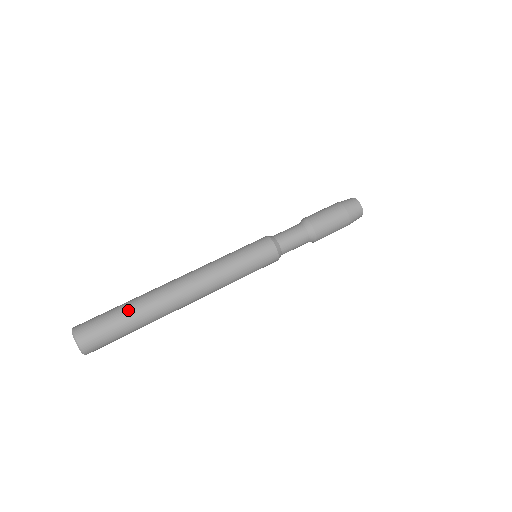
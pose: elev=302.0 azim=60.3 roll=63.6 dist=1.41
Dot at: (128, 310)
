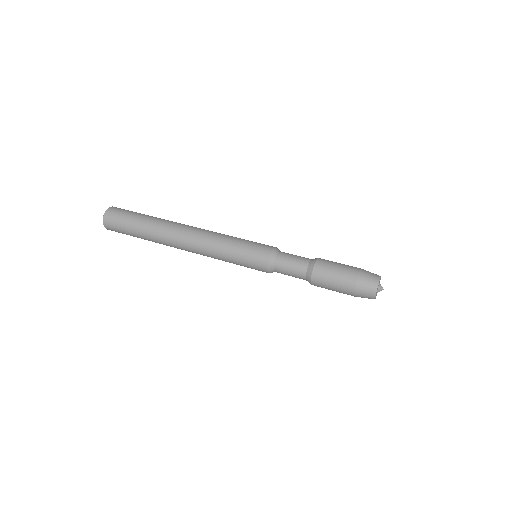
Dot at: (145, 217)
